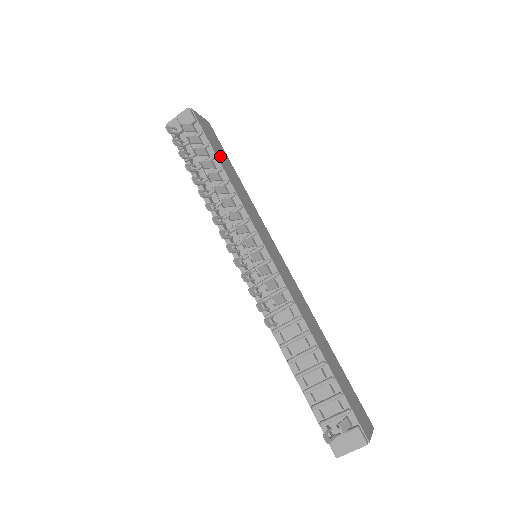
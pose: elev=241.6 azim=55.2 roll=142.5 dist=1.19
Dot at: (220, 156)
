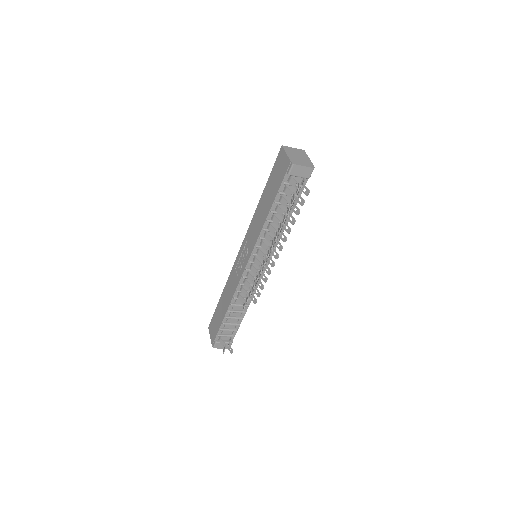
Dot at: occluded
